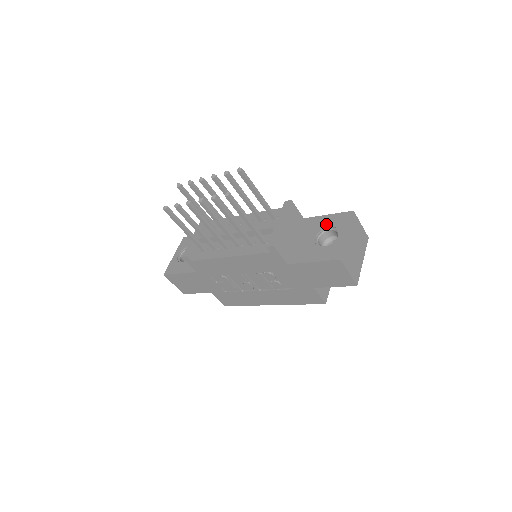
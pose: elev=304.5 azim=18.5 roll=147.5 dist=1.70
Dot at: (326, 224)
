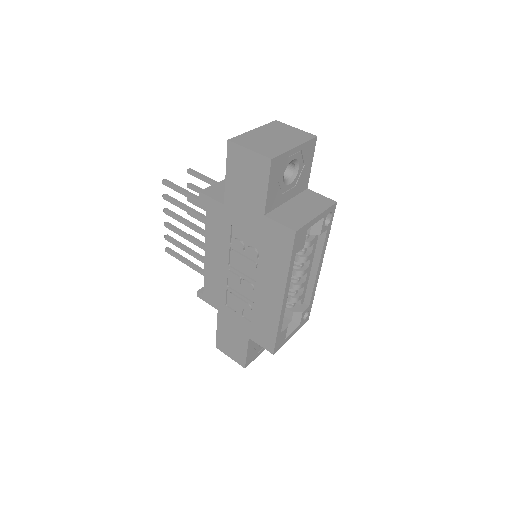
Dot at: occluded
